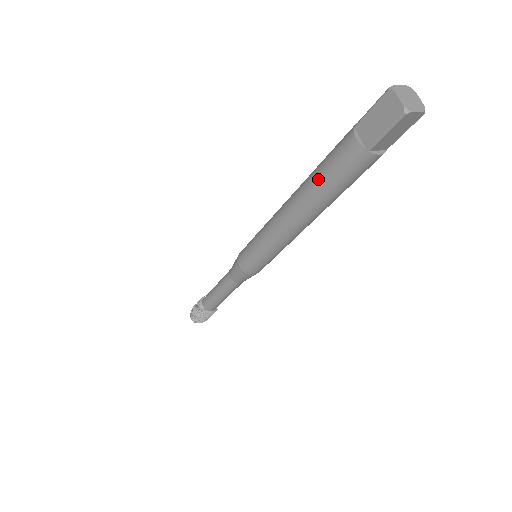
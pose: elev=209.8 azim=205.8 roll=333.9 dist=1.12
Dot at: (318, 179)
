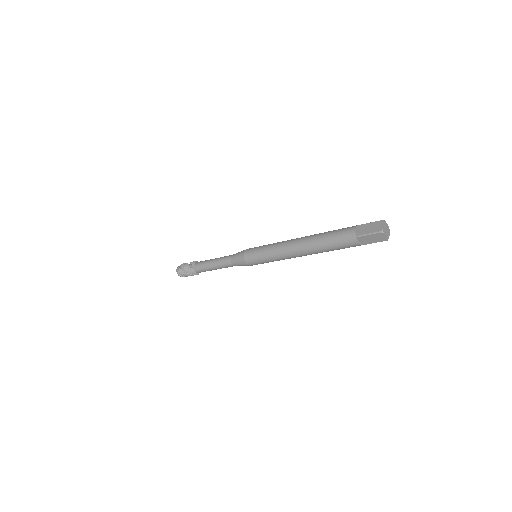
Dot at: (325, 235)
